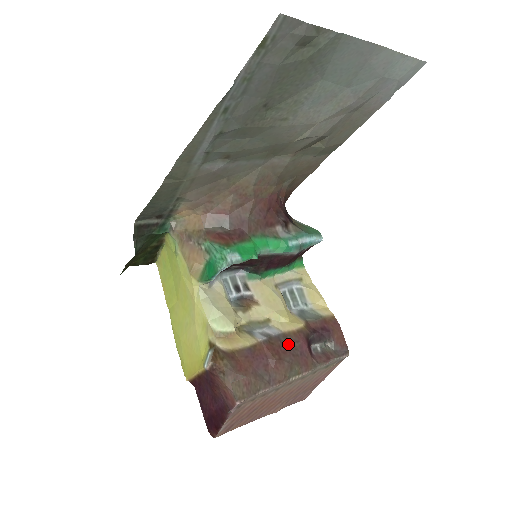
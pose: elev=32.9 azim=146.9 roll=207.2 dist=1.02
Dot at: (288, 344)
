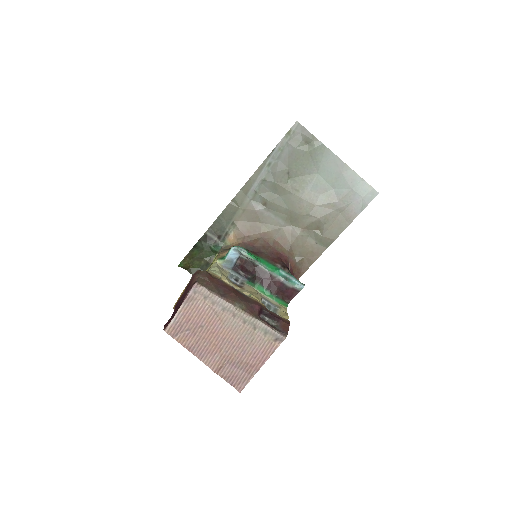
Dot at: (247, 299)
